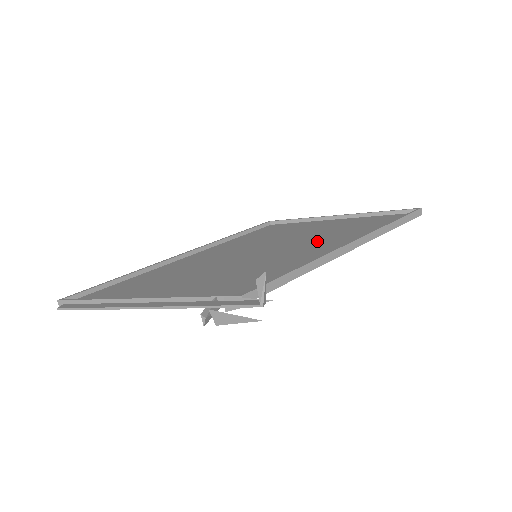
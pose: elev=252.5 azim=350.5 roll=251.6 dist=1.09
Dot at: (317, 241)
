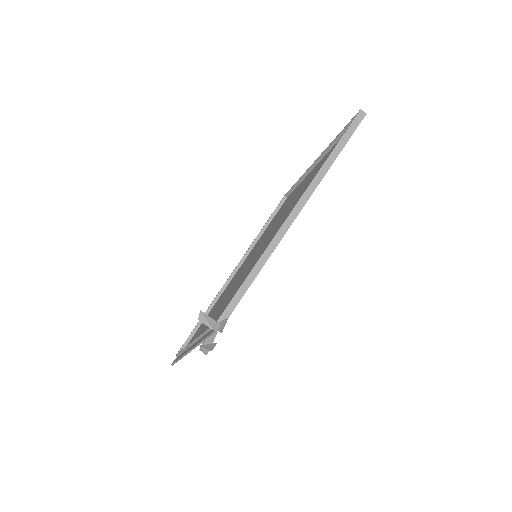
Dot at: (288, 214)
